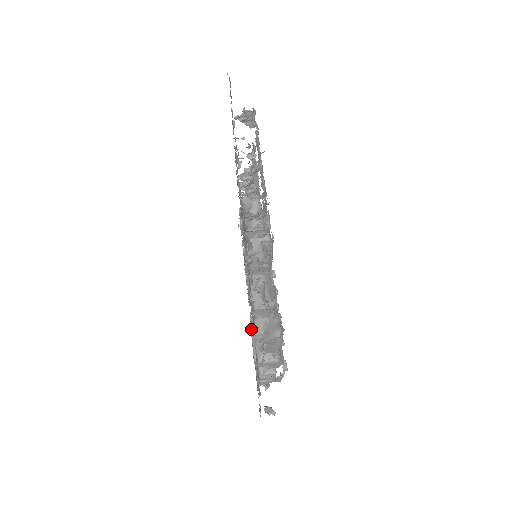
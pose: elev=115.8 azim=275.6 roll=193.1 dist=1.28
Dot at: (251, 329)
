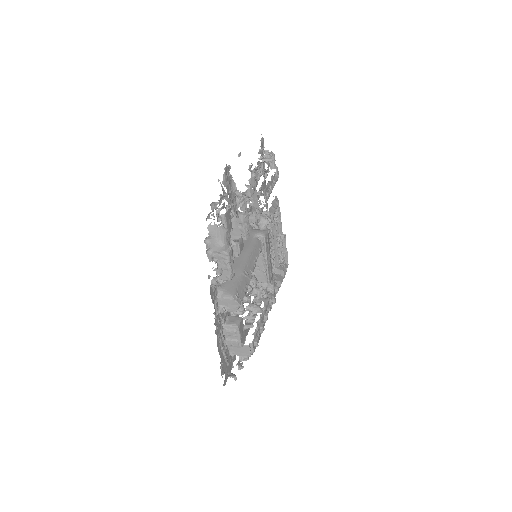
Dot at: occluded
